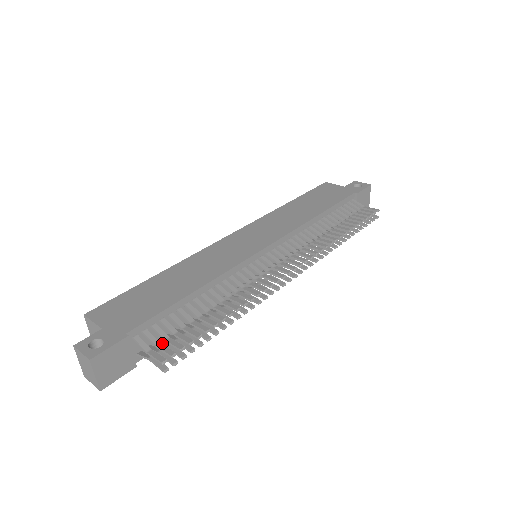
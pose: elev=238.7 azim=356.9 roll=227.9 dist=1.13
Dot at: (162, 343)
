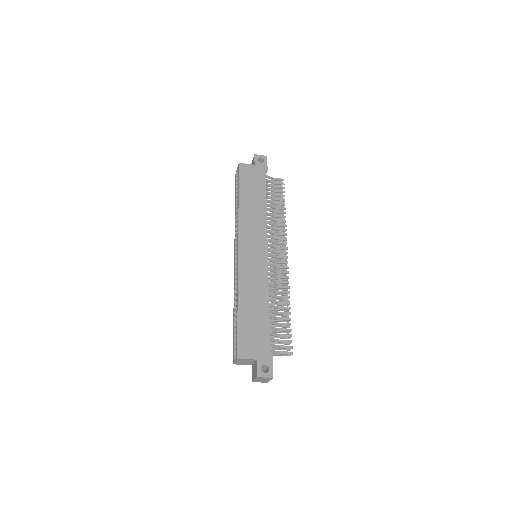
Dot at: (273, 343)
